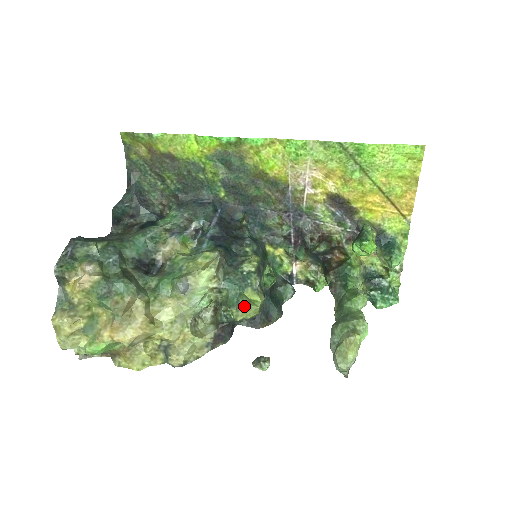
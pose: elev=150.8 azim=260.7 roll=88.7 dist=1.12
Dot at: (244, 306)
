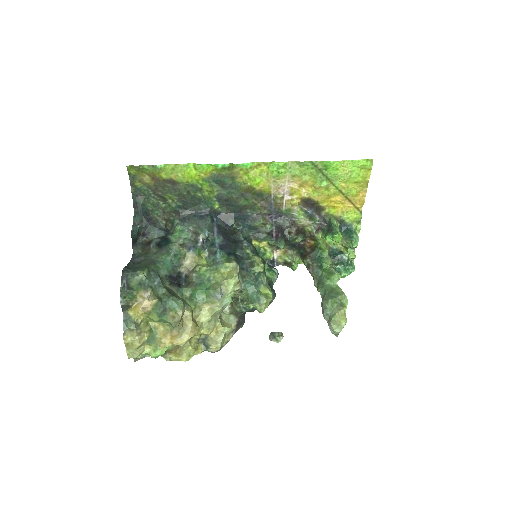
Dot at: (264, 301)
